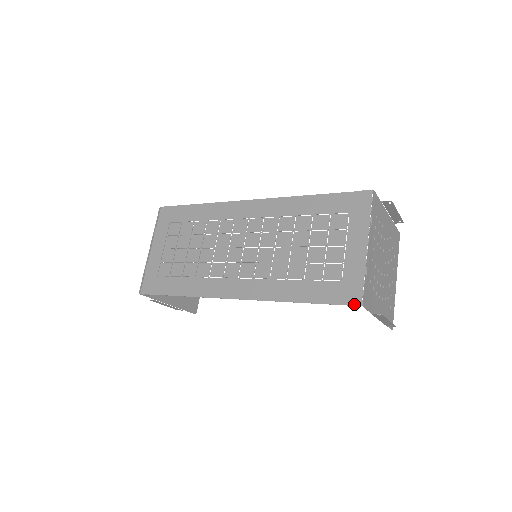
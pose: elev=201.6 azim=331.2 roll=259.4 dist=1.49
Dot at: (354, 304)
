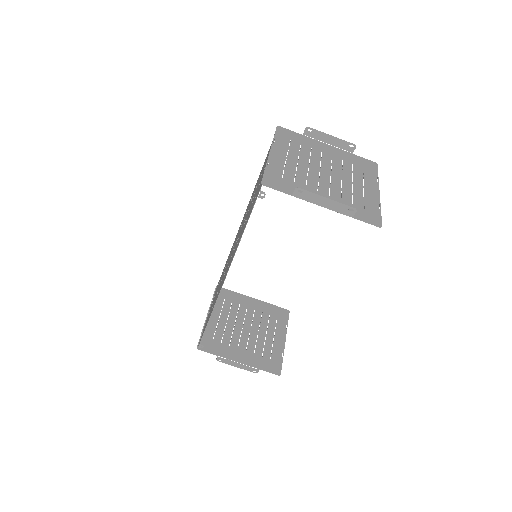
Dot at: (259, 191)
